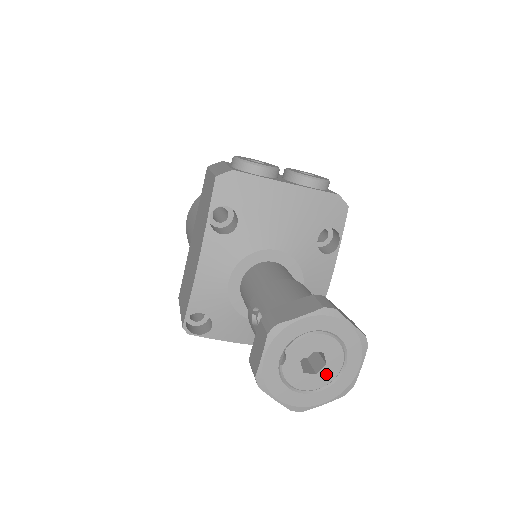
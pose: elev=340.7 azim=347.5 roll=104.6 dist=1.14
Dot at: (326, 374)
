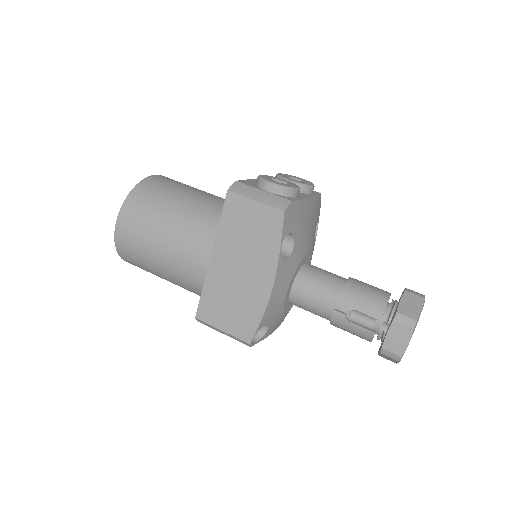
Dot at: occluded
